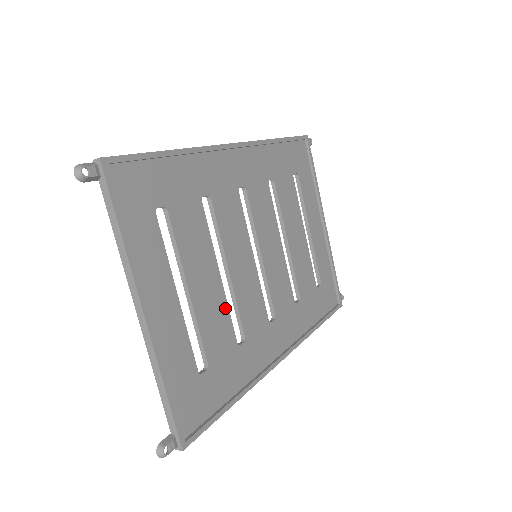
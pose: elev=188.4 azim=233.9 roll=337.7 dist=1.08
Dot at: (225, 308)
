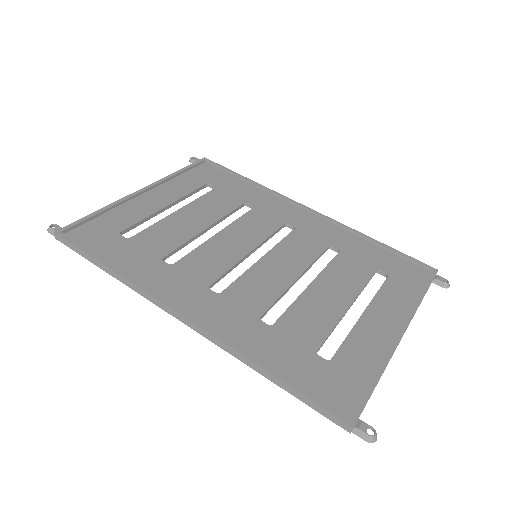
Dot at: (185, 239)
